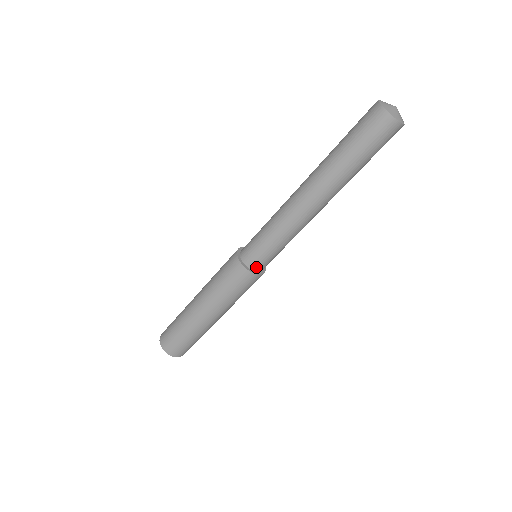
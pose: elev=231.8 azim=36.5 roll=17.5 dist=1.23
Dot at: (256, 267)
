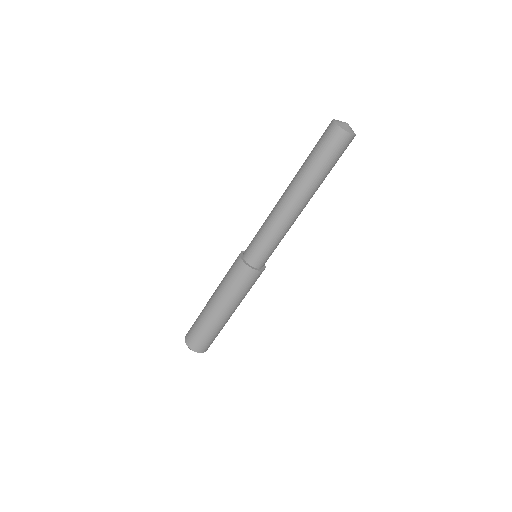
Dot at: (262, 265)
